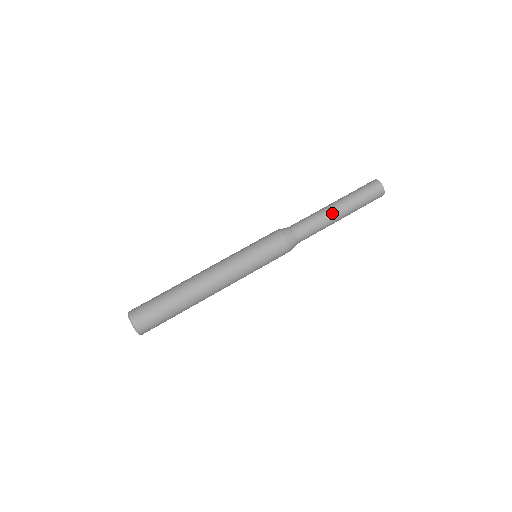
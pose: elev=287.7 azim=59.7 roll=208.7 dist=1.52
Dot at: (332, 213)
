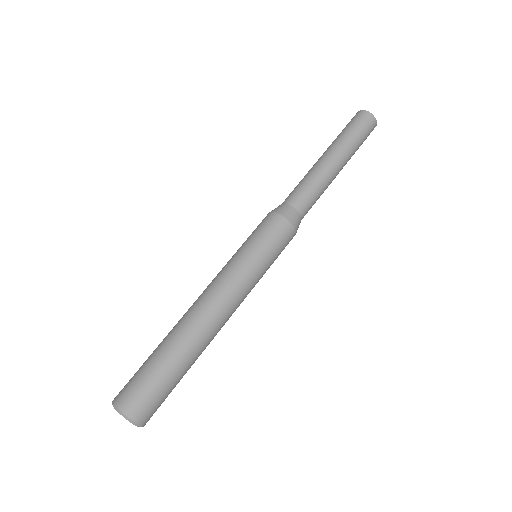
Dot at: (330, 168)
